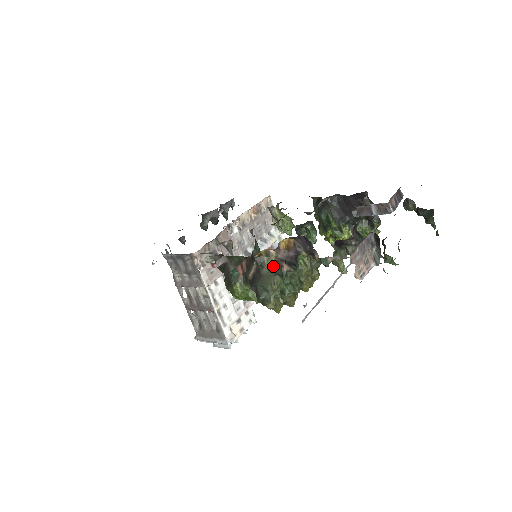
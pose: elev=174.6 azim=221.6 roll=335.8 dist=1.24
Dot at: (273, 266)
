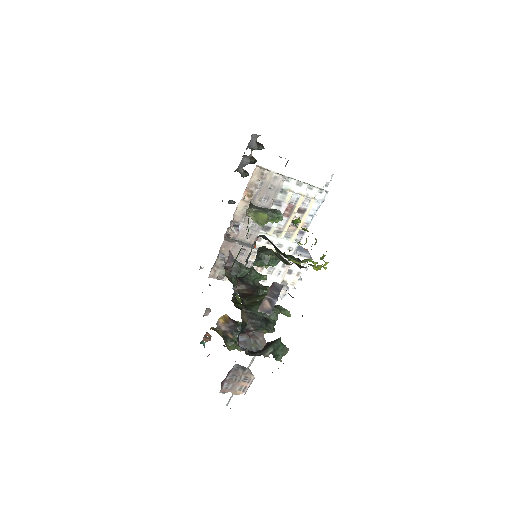
Dot at: (223, 336)
